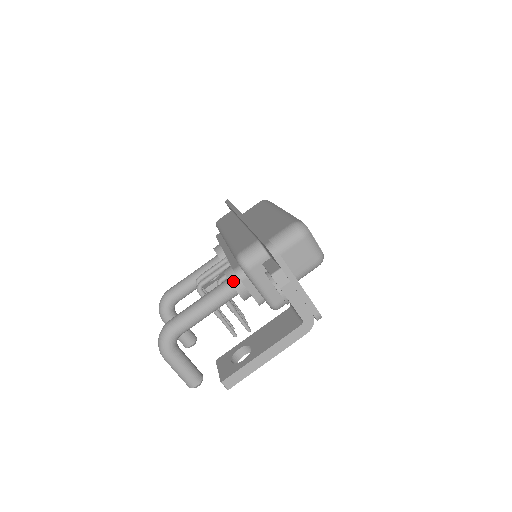
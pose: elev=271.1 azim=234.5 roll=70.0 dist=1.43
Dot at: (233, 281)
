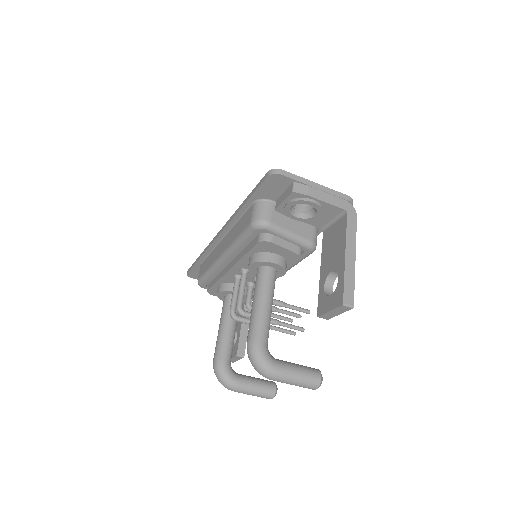
Dot at: (264, 259)
